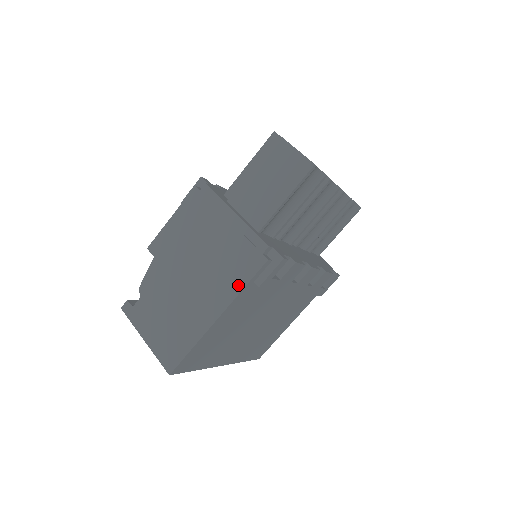
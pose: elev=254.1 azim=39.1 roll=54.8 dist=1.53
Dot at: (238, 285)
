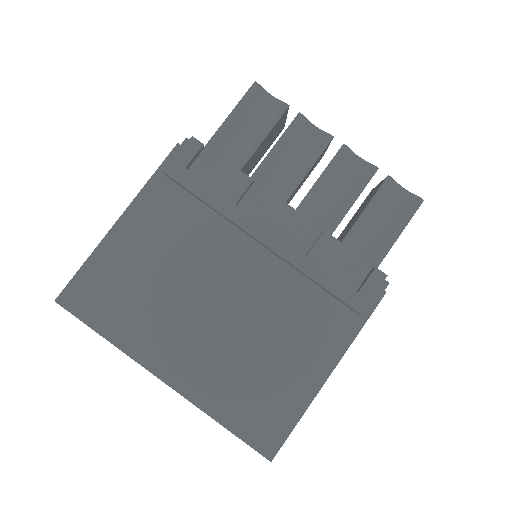
Dot at: (150, 182)
